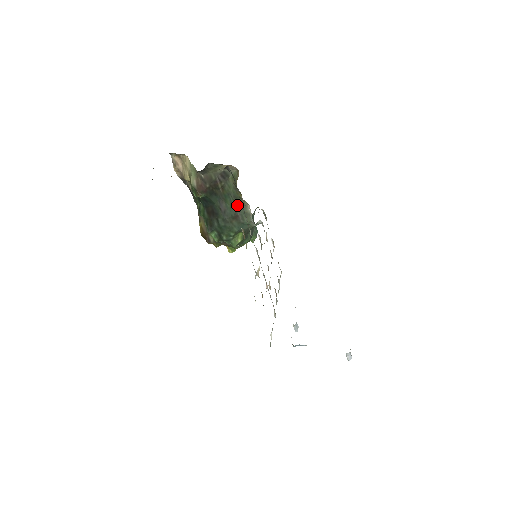
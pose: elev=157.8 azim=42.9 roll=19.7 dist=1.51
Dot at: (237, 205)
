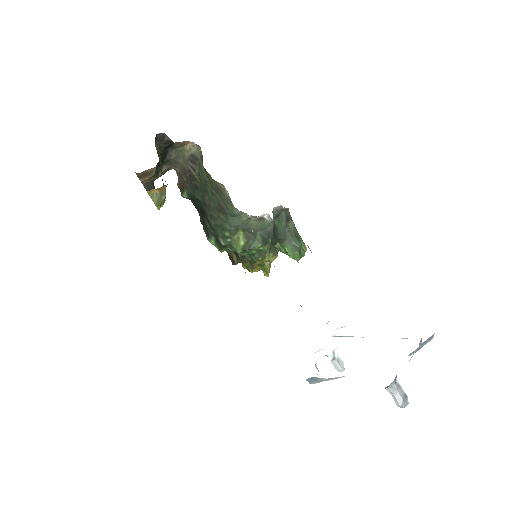
Dot at: (218, 193)
